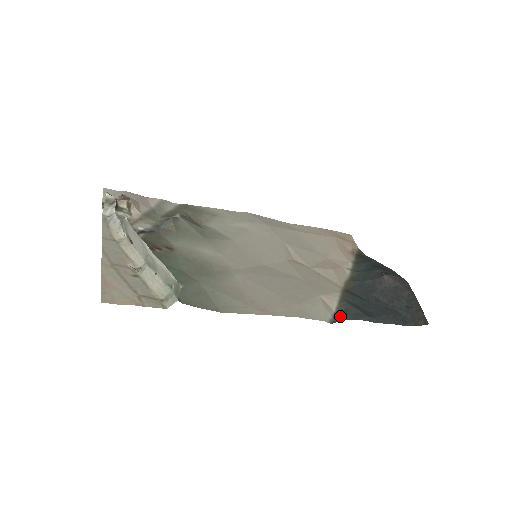
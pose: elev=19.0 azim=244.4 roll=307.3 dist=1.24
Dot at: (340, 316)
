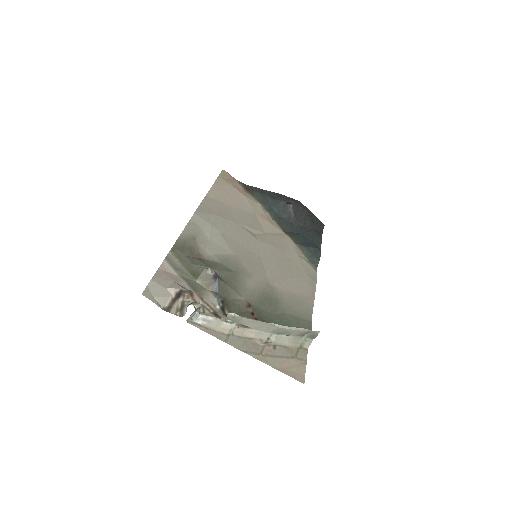
Dot at: (313, 260)
